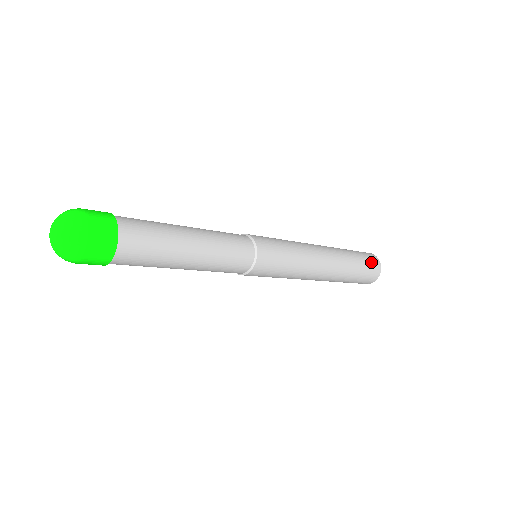
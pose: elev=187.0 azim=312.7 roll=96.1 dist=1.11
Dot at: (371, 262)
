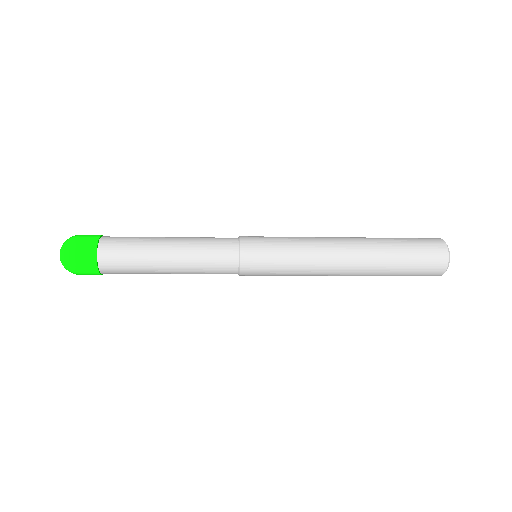
Dot at: (429, 261)
